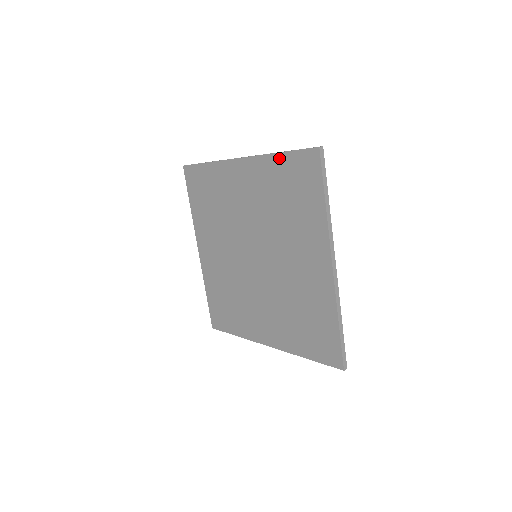
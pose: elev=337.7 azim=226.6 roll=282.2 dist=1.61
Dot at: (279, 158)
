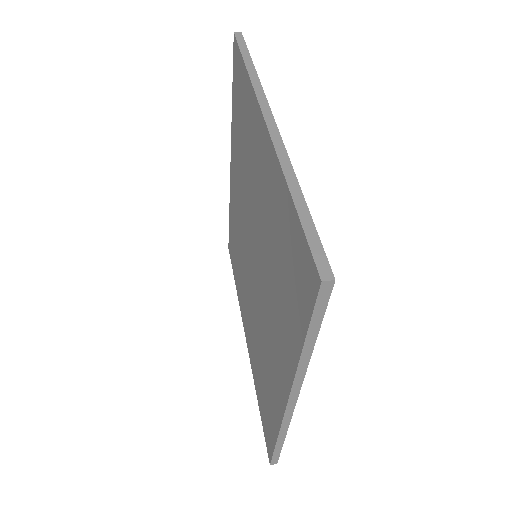
Dot at: (288, 201)
